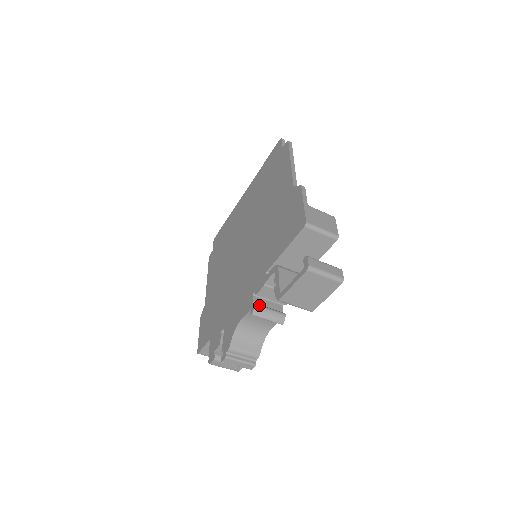
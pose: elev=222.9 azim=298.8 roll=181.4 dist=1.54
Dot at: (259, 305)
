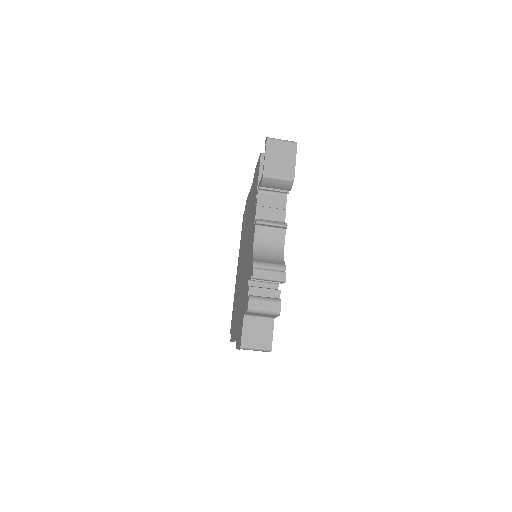
Dot at: occluded
